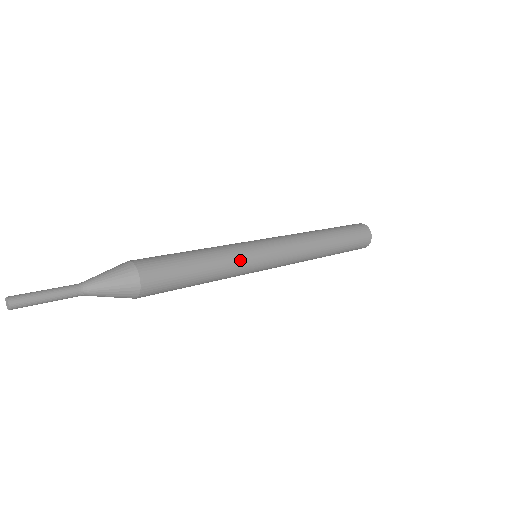
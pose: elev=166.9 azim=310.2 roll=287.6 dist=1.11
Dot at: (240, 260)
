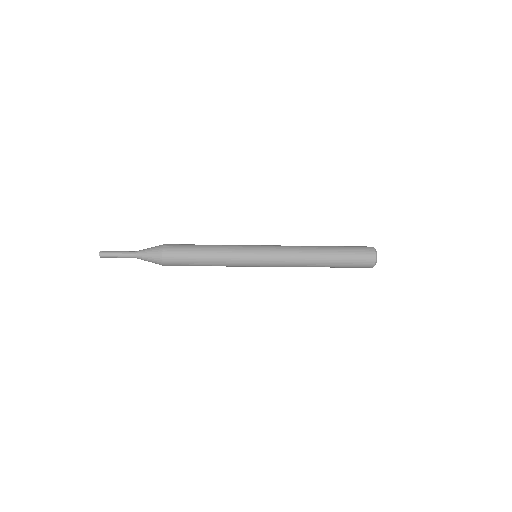
Dot at: (234, 250)
